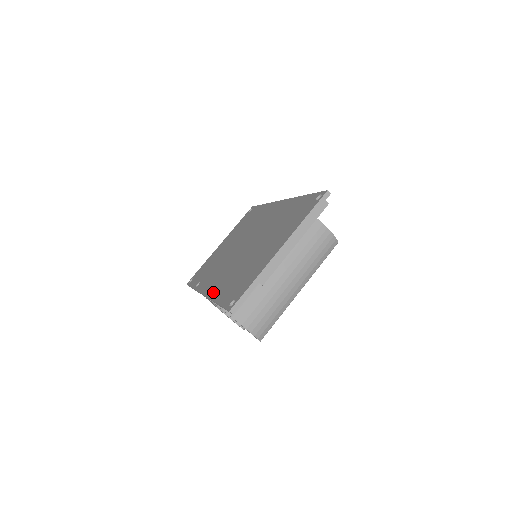
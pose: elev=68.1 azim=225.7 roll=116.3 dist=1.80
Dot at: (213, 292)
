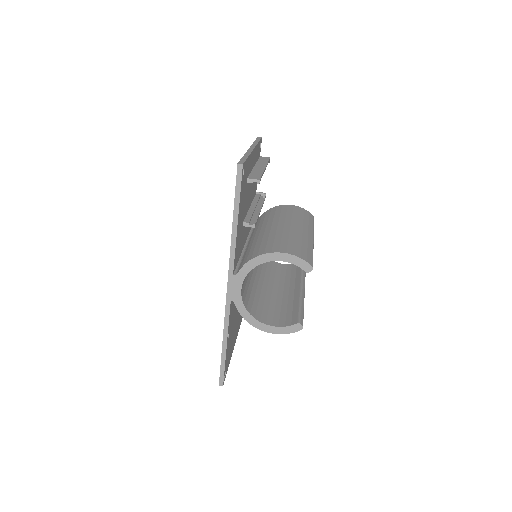
Dot at: occluded
